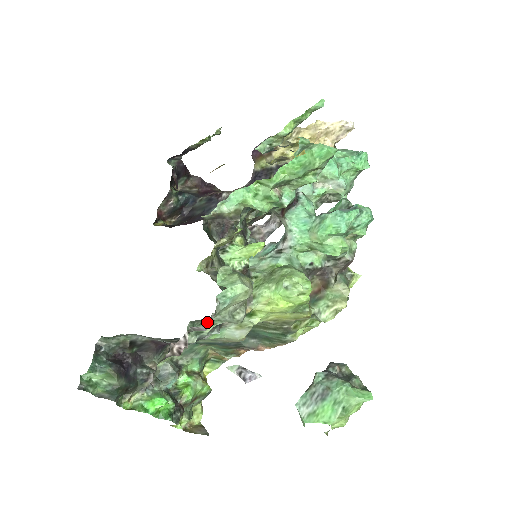
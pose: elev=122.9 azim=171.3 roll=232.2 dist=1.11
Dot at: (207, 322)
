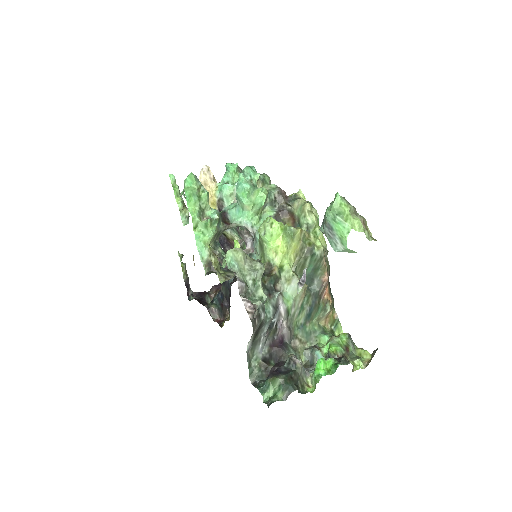
Dot at: (255, 290)
